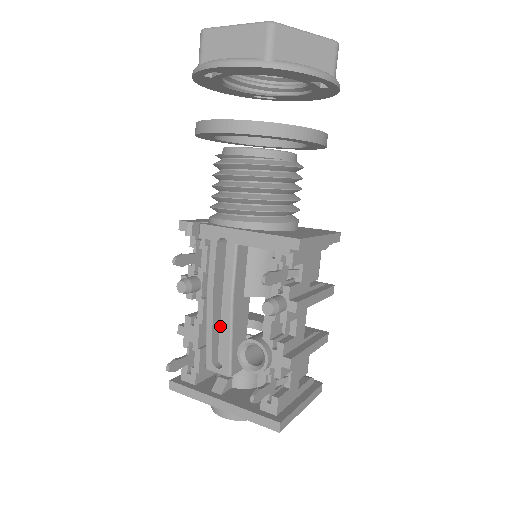
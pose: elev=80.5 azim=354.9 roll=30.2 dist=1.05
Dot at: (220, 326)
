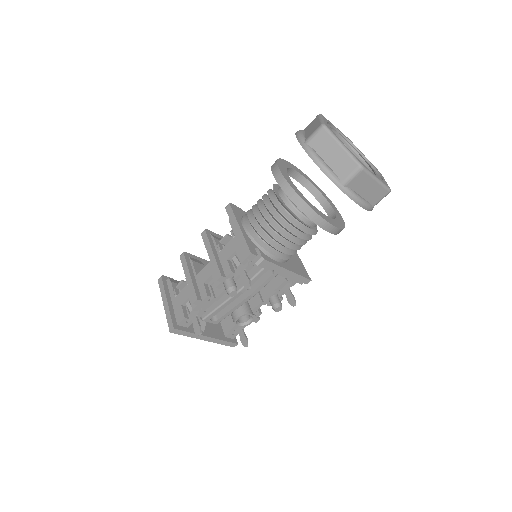
Dot at: occluded
